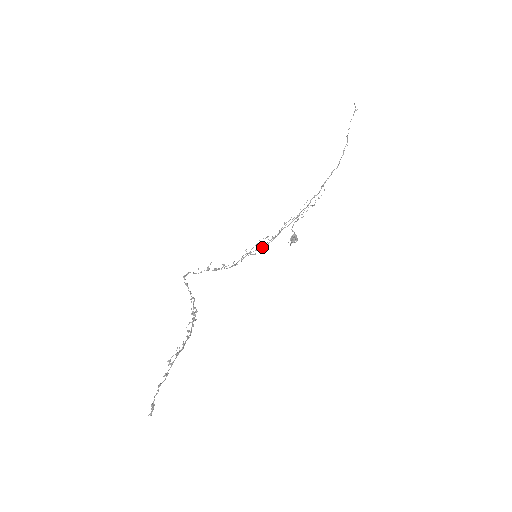
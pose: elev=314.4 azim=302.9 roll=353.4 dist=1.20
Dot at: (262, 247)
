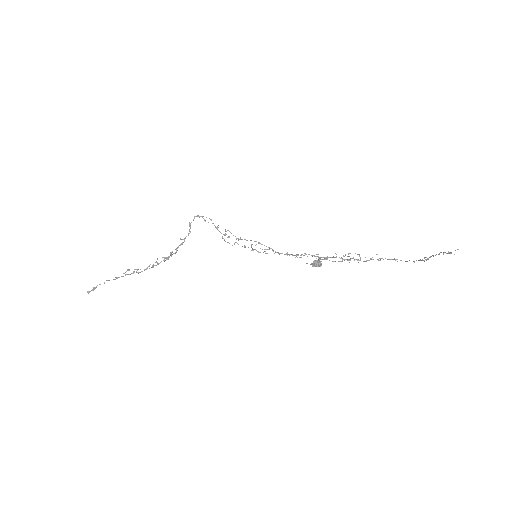
Dot at: occluded
